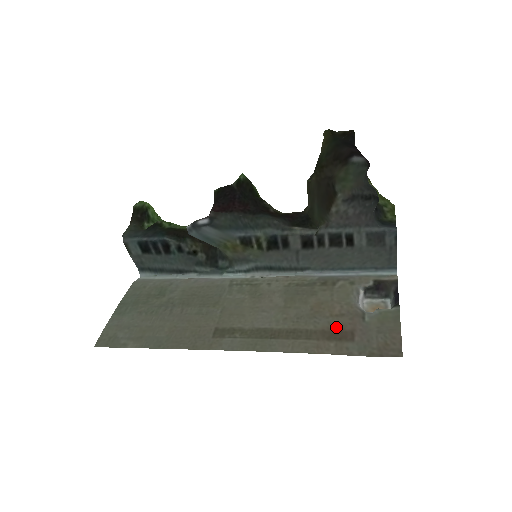
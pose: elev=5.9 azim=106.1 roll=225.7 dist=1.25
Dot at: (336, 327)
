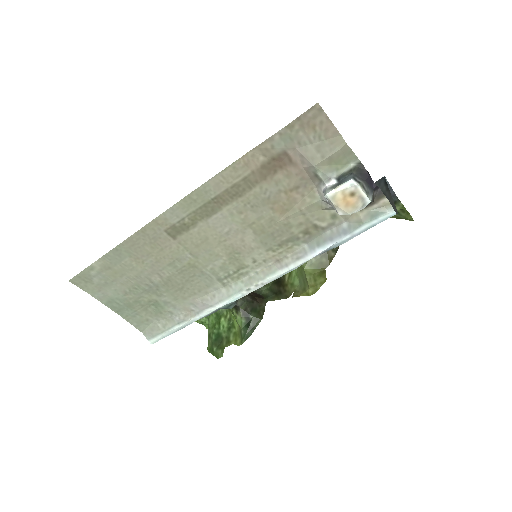
Dot at: (279, 174)
